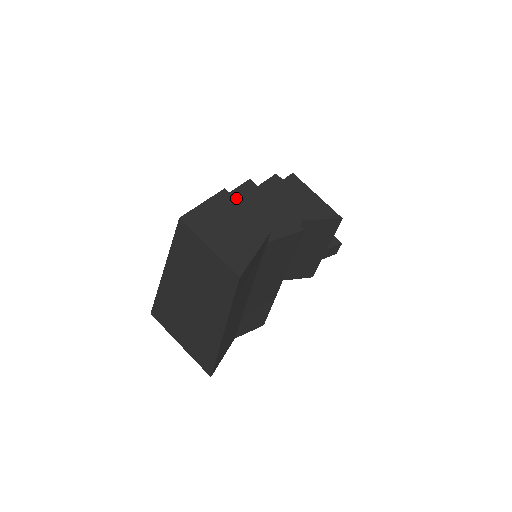
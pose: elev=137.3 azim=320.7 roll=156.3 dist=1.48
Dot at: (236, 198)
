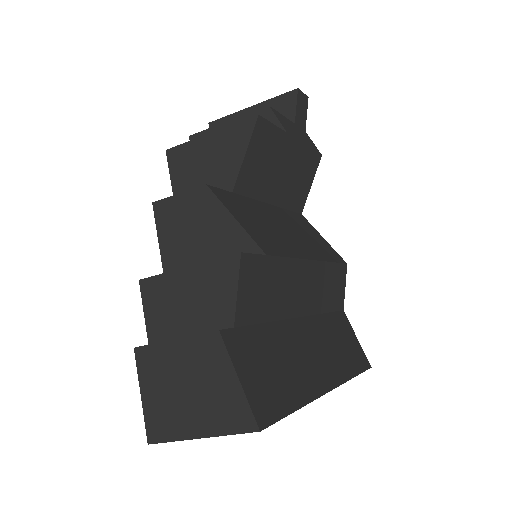
Dot at: (156, 323)
